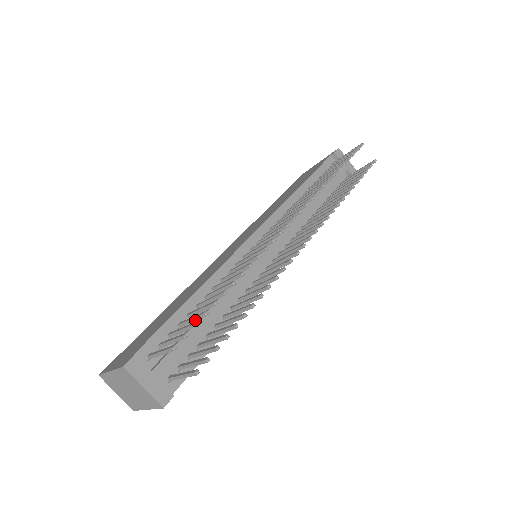
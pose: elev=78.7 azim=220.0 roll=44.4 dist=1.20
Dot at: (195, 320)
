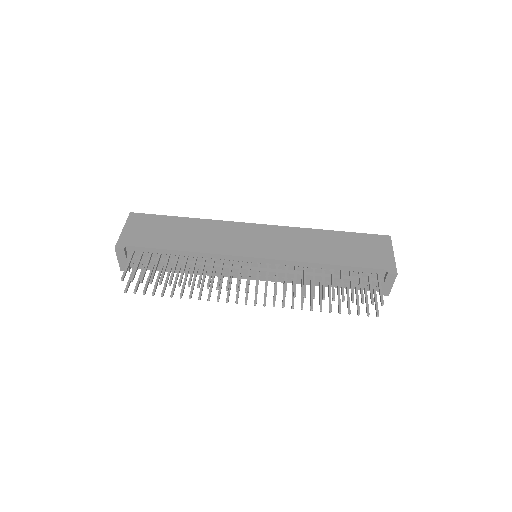
Dot at: (153, 272)
